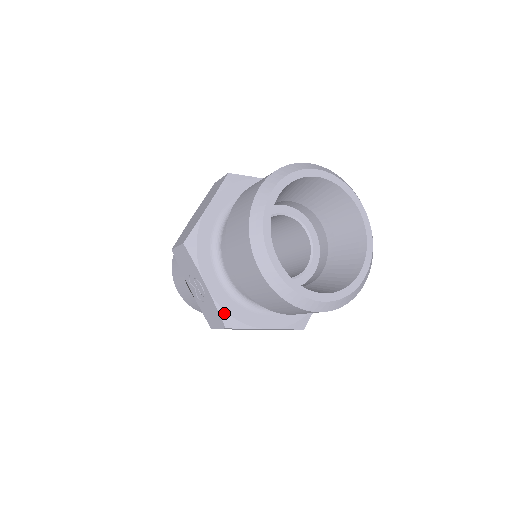
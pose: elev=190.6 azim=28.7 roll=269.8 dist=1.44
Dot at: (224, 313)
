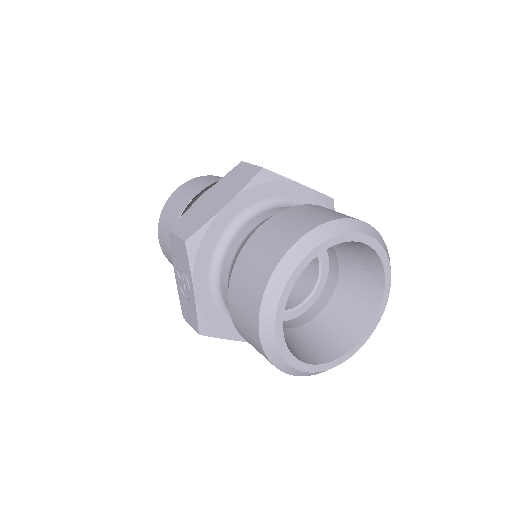
Dot at: (203, 321)
